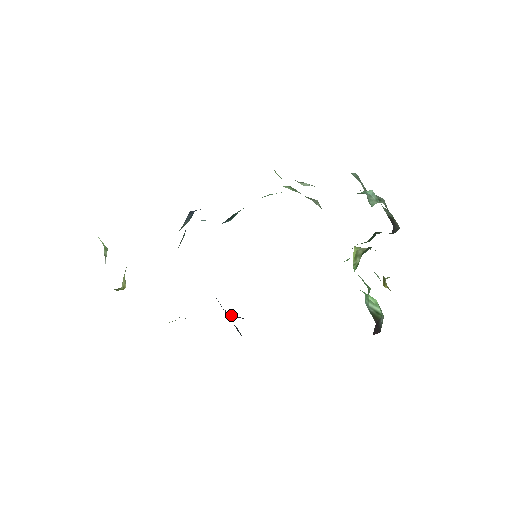
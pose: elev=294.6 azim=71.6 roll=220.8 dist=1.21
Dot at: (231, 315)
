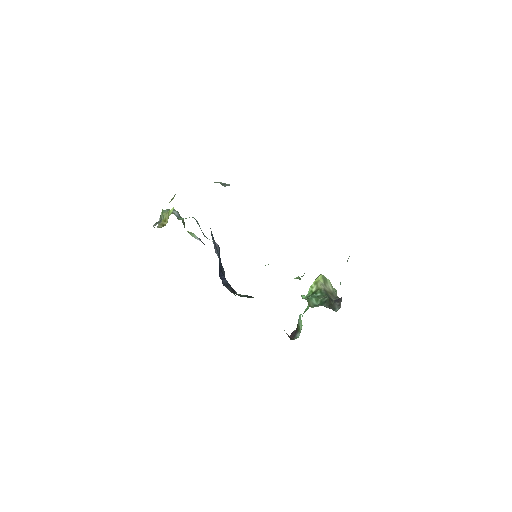
Dot at: (222, 277)
